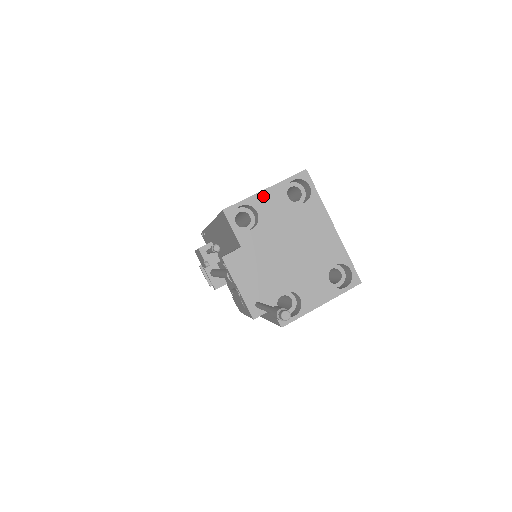
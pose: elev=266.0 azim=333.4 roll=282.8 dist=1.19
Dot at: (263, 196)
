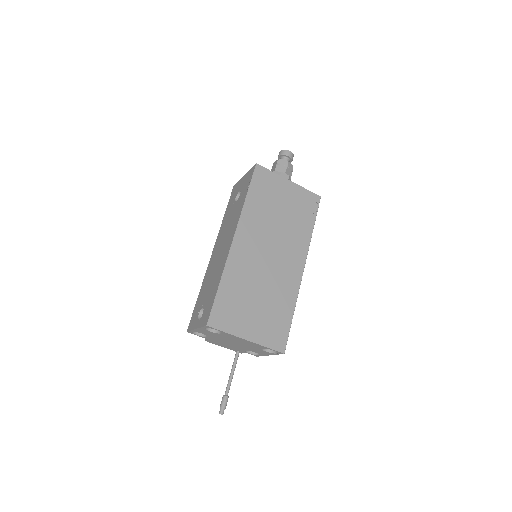
Dot at: (198, 330)
